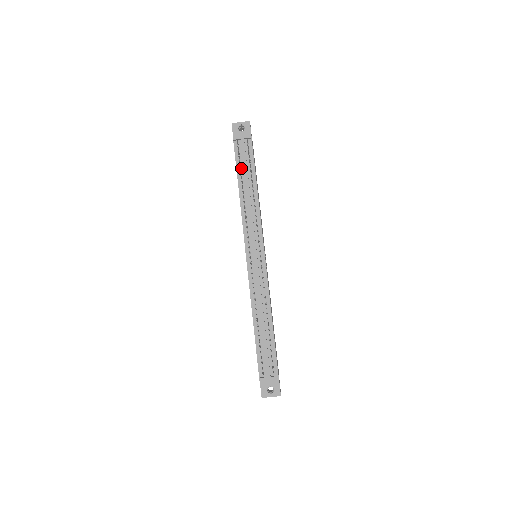
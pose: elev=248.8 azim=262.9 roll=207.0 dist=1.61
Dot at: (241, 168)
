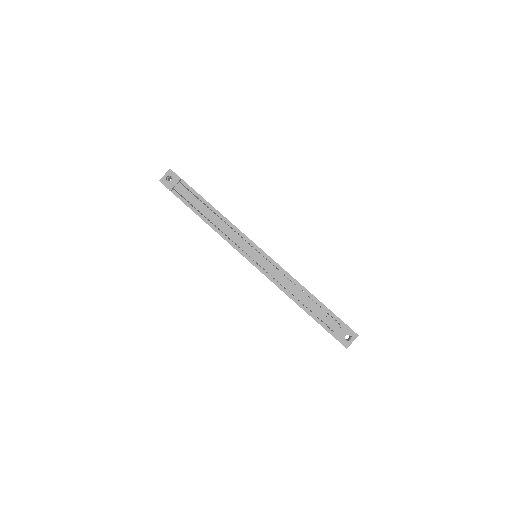
Dot at: (192, 205)
